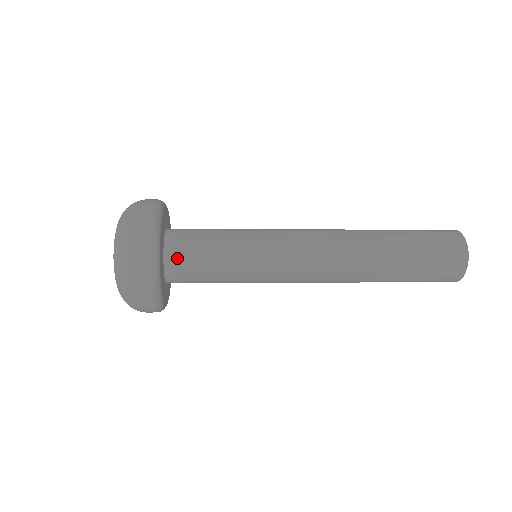
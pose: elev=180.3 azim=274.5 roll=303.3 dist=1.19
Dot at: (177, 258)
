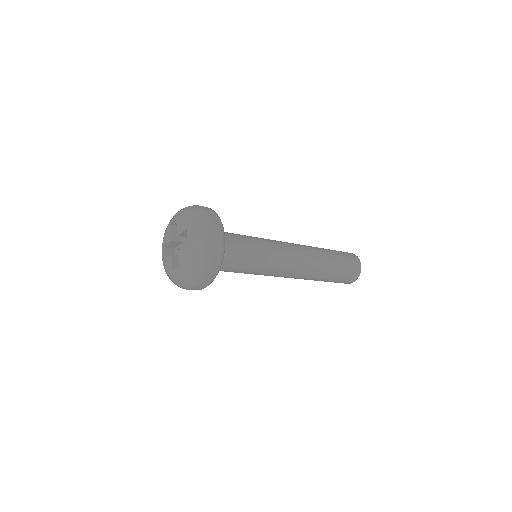
Dot at: occluded
